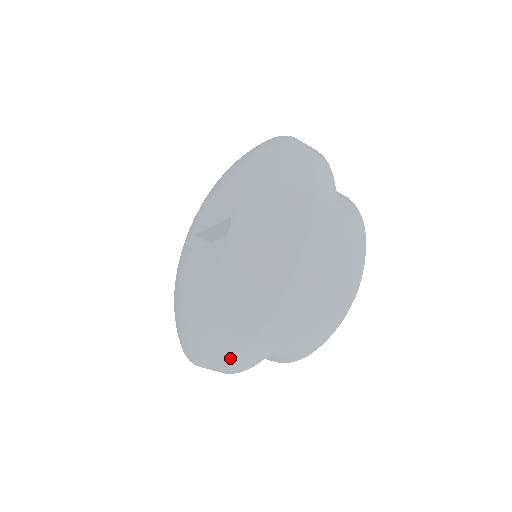
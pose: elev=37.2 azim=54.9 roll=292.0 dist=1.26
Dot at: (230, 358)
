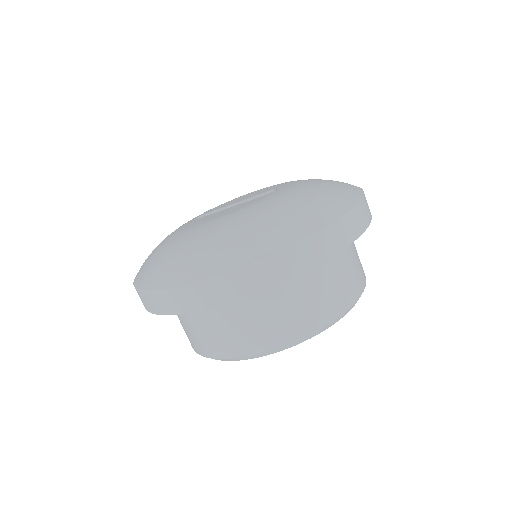
Dot at: (259, 258)
